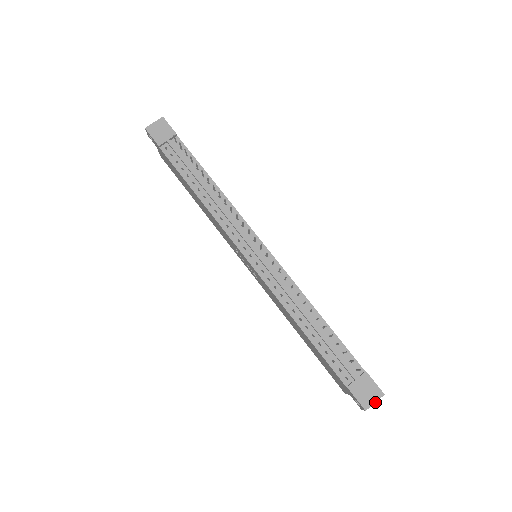
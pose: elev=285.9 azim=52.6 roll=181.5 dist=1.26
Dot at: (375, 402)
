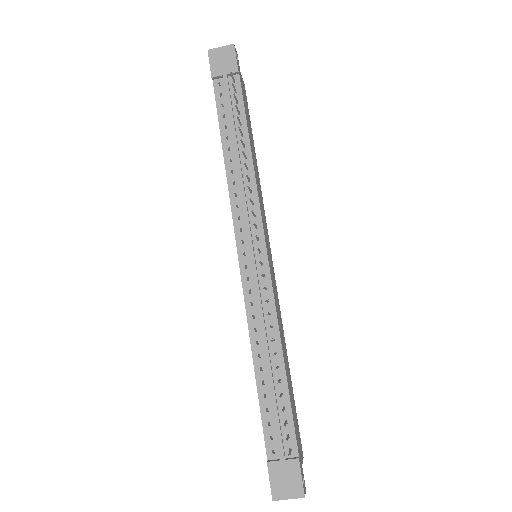
Dot at: (289, 498)
